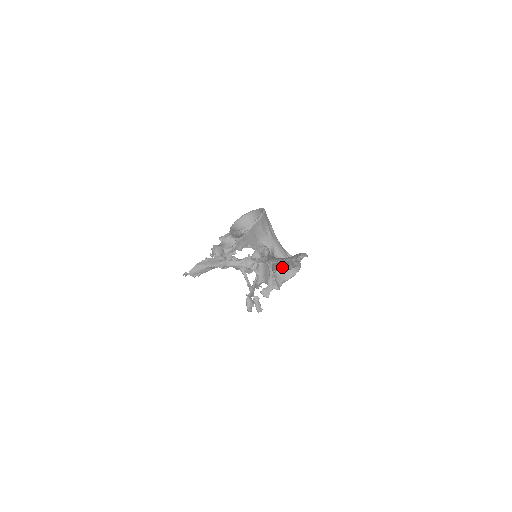
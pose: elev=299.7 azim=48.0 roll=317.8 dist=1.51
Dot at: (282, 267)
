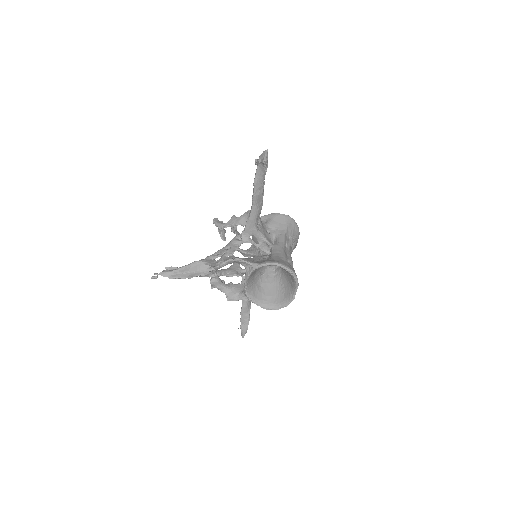
Dot at: occluded
